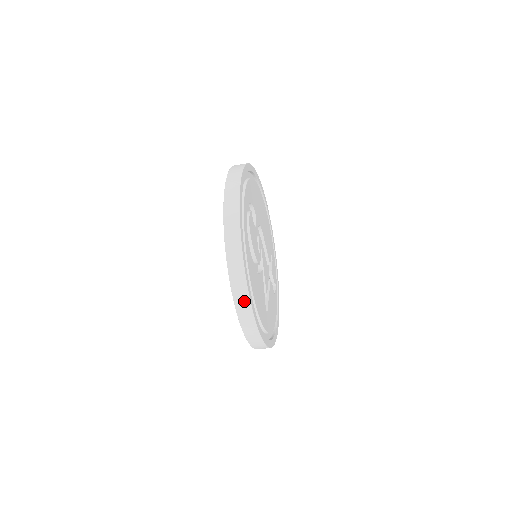
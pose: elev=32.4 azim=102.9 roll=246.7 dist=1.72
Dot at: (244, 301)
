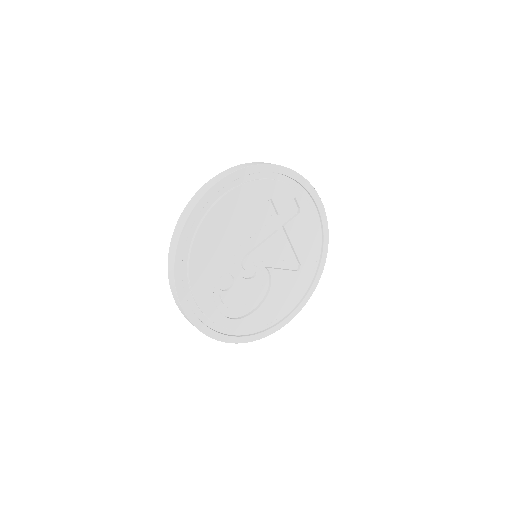
Dot at: occluded
